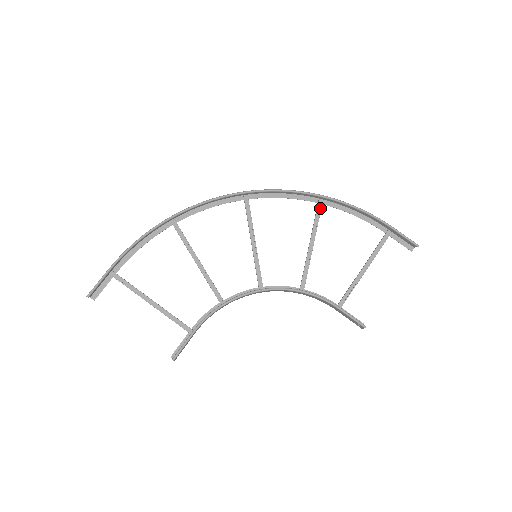
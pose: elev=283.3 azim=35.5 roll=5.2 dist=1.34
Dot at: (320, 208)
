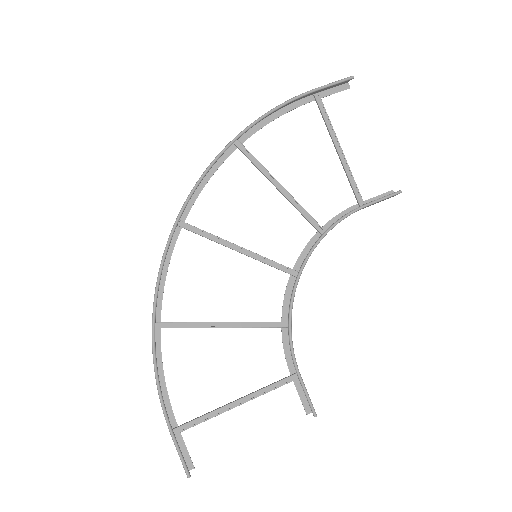
Dot at: (245, 150)
